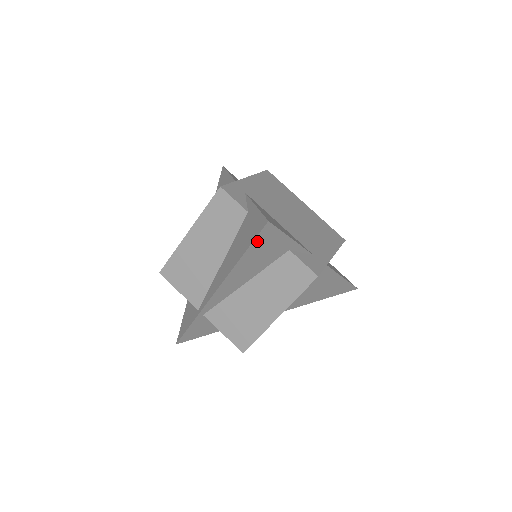
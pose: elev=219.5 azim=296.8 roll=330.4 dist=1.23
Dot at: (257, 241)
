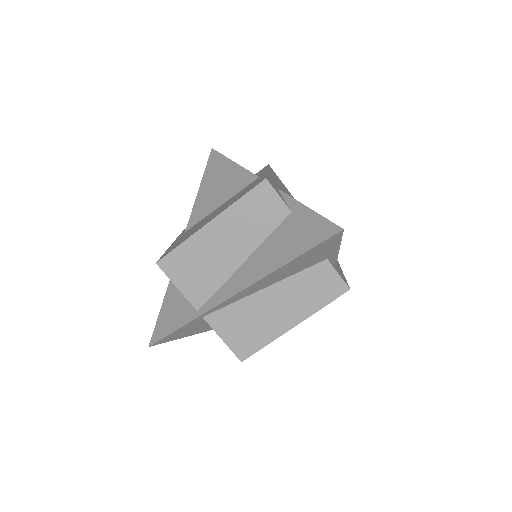
Dot at: (316, 247)
